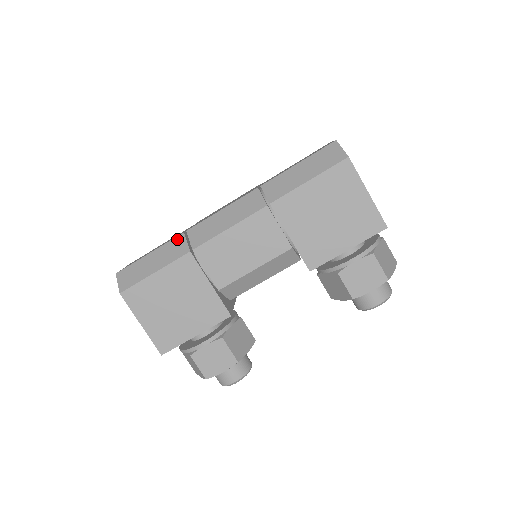
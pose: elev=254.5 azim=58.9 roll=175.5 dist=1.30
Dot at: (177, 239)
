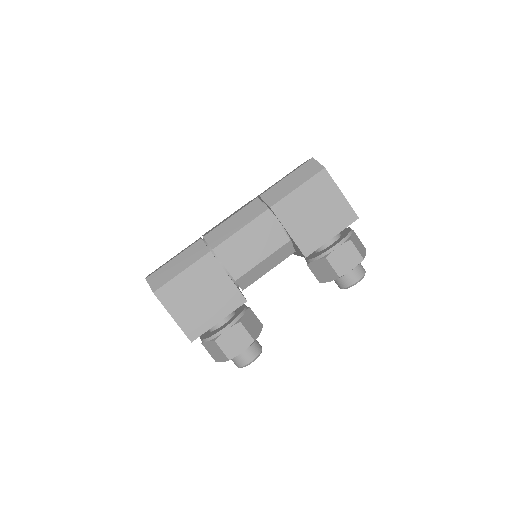
Dot at: (196, 244)
